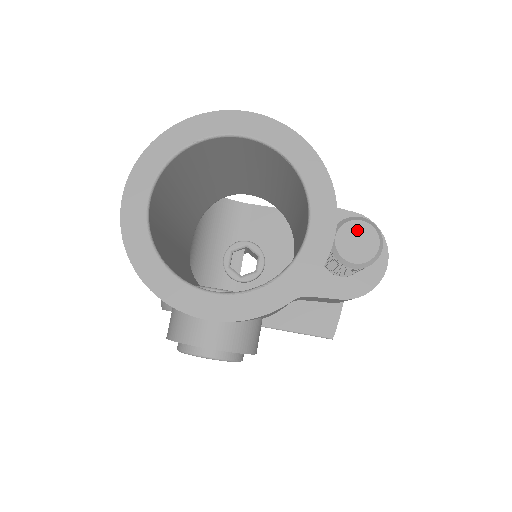
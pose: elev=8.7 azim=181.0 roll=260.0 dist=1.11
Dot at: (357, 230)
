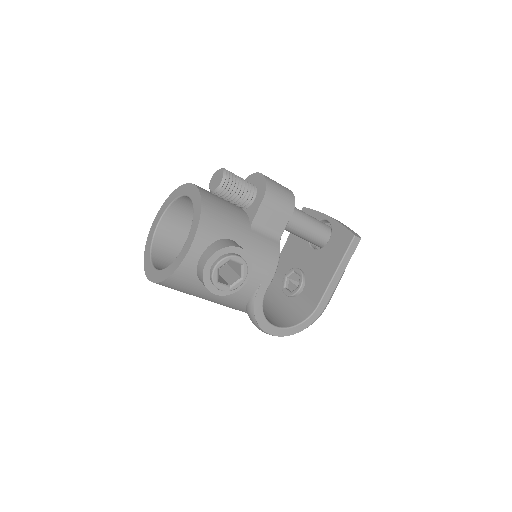
Dot at: (213, 179)
